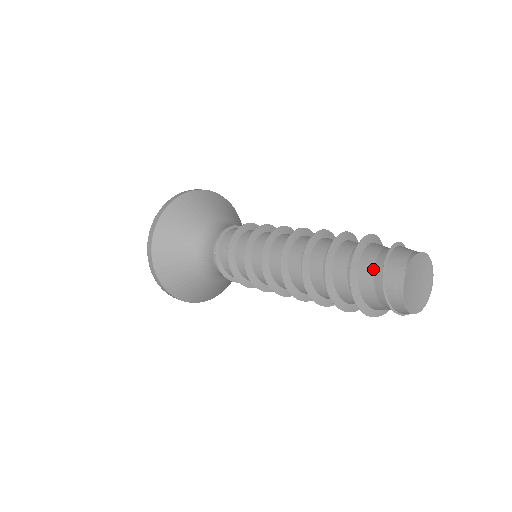
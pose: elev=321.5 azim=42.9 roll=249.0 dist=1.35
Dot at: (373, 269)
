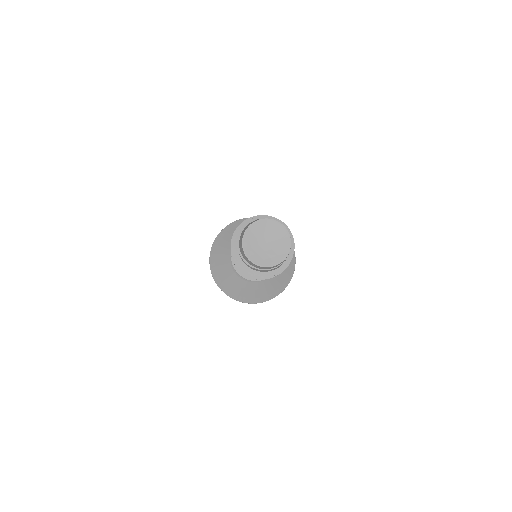
Dot at: occluded
